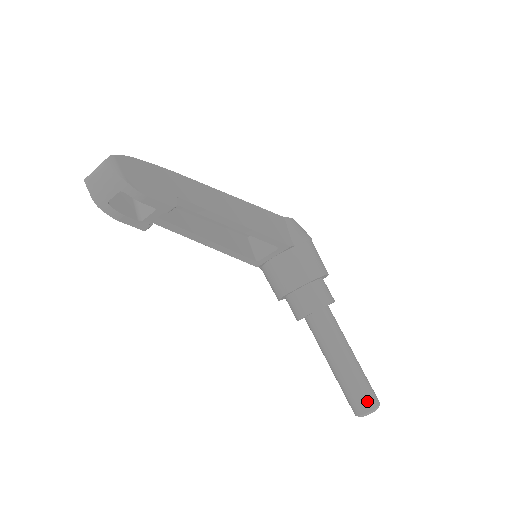
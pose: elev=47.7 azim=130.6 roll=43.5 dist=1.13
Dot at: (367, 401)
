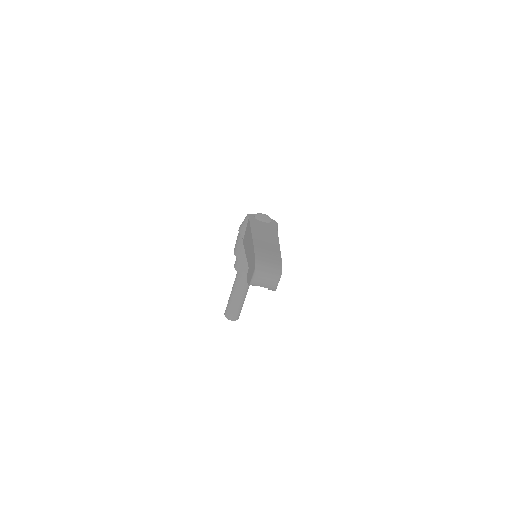
Dot at: (237, 317)
